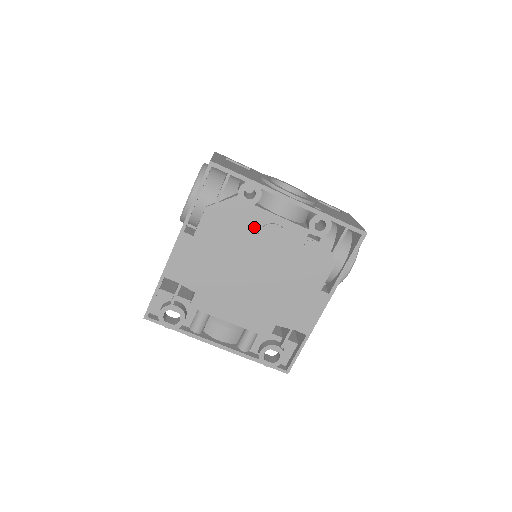
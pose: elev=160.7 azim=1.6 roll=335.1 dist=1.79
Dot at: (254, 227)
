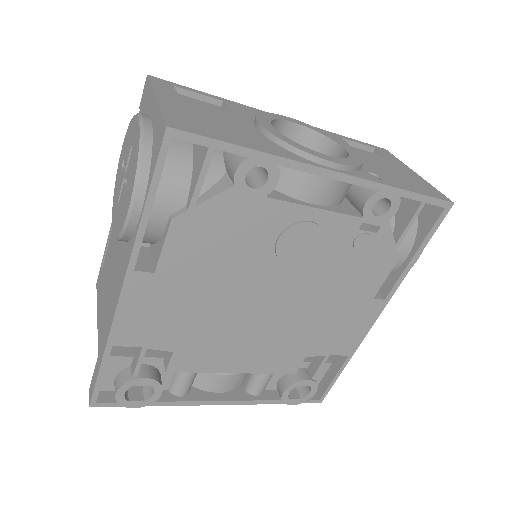
Dot at: (267, 234)
